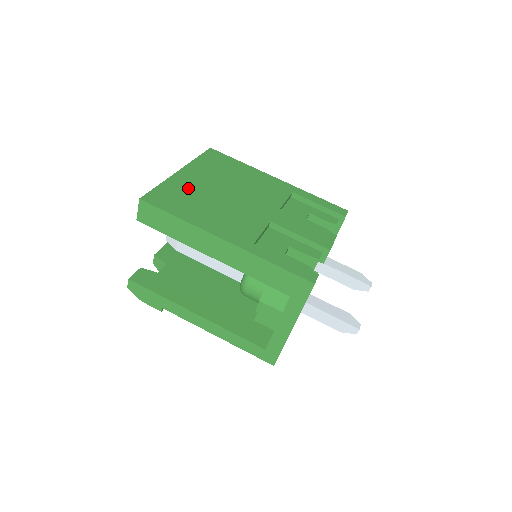
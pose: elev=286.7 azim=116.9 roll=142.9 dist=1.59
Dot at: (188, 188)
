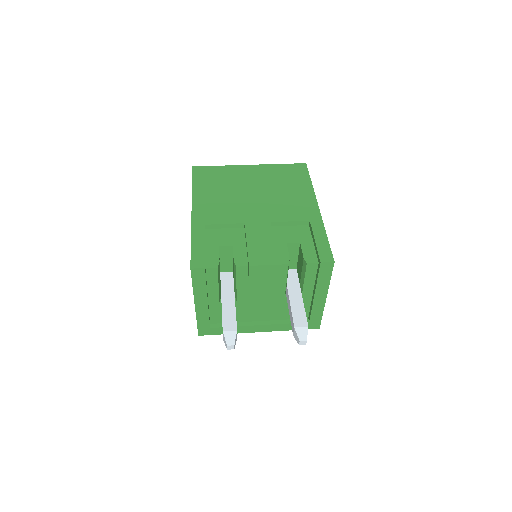
Dot at: (232, 176)
